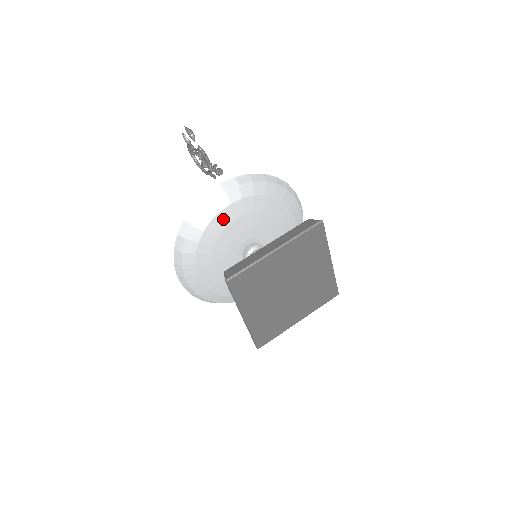
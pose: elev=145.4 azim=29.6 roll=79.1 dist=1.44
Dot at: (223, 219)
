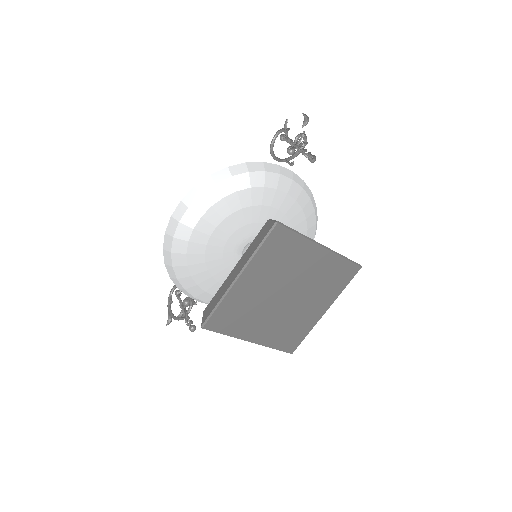
Dot at: (271, 197)
